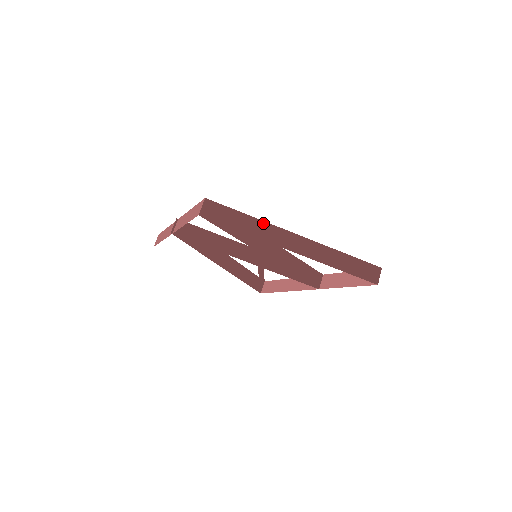
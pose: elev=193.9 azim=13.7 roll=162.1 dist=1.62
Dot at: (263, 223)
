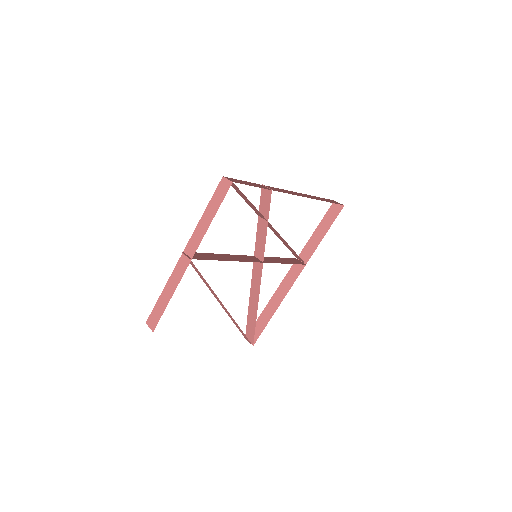
Dot at: (265, 186)
